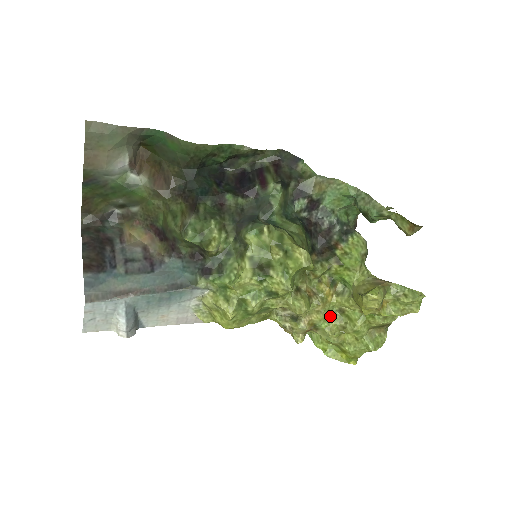
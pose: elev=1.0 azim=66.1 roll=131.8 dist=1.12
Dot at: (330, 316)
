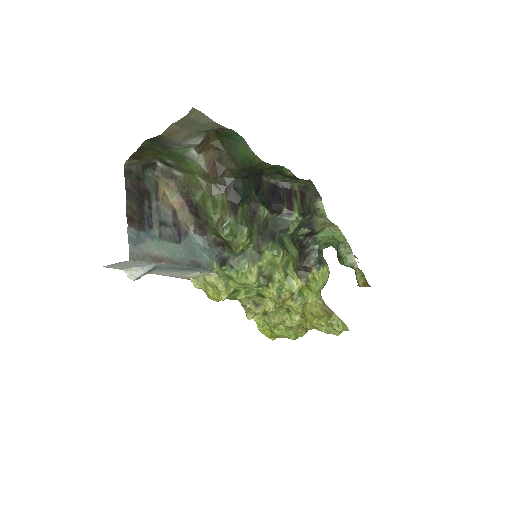
Dot at: (279, 310)
